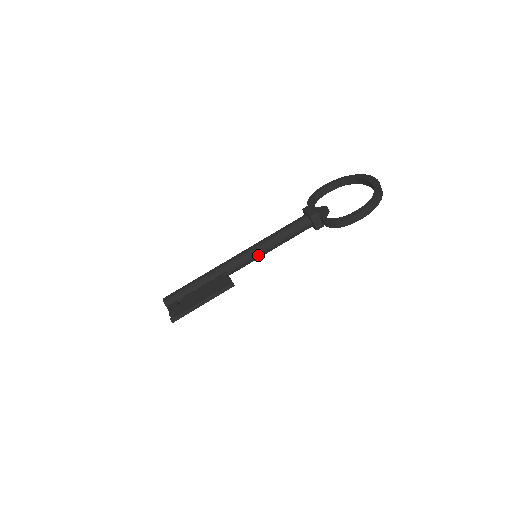
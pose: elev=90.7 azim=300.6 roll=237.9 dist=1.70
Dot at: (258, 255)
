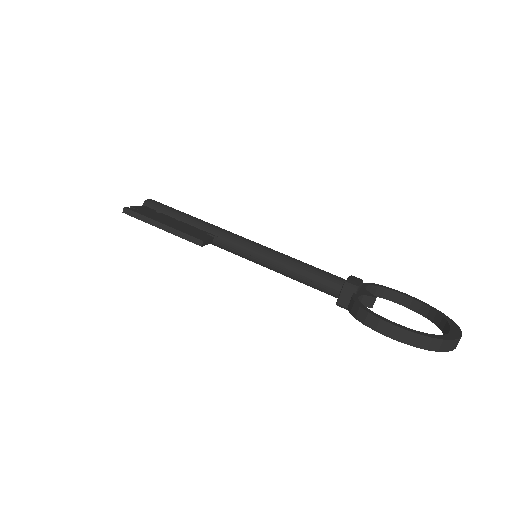
Dot at: (259, 258)
